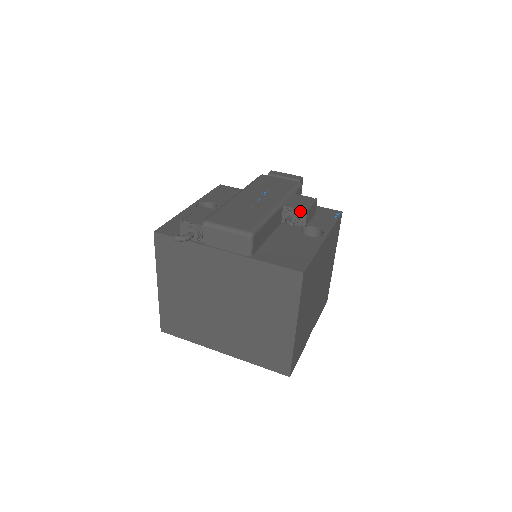
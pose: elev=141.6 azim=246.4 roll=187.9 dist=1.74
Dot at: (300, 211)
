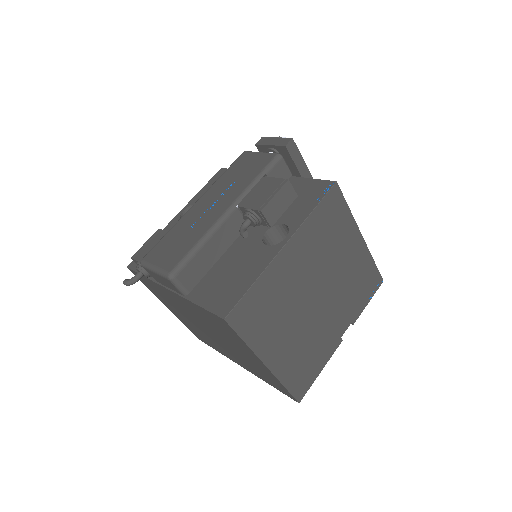
Dot at: (255, 211)
